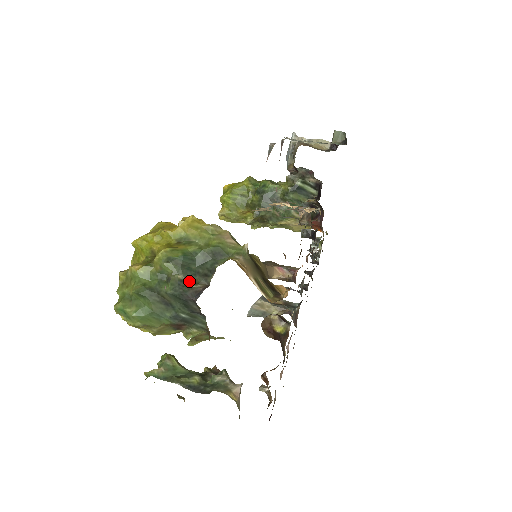
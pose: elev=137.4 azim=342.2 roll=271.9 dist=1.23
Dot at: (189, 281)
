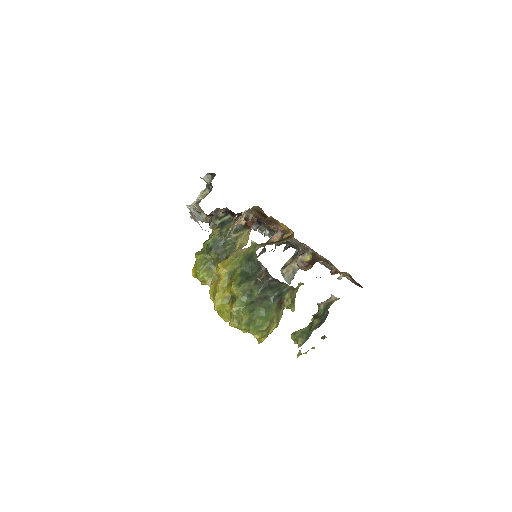
Dot at: occluded
